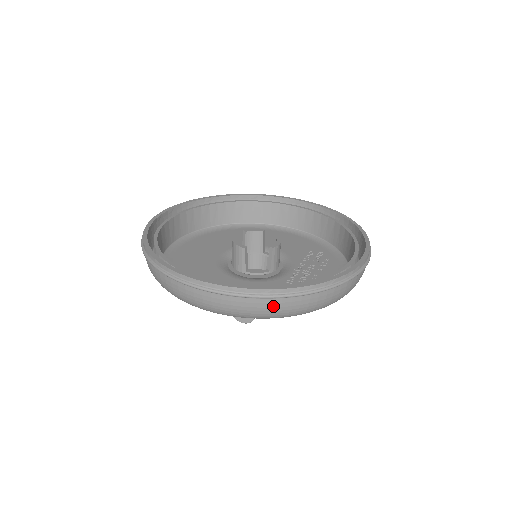
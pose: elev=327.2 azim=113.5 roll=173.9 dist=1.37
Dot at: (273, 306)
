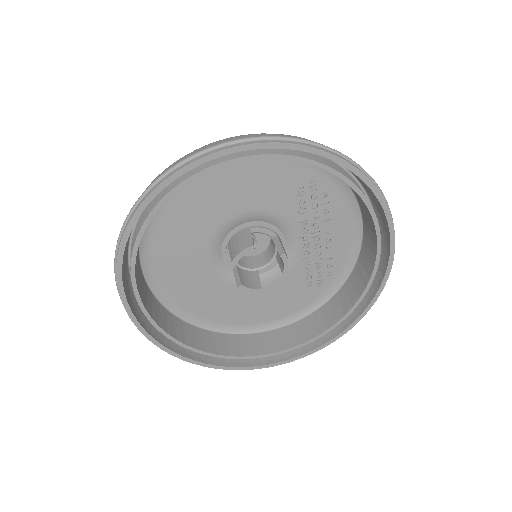
Dot at: occluded
